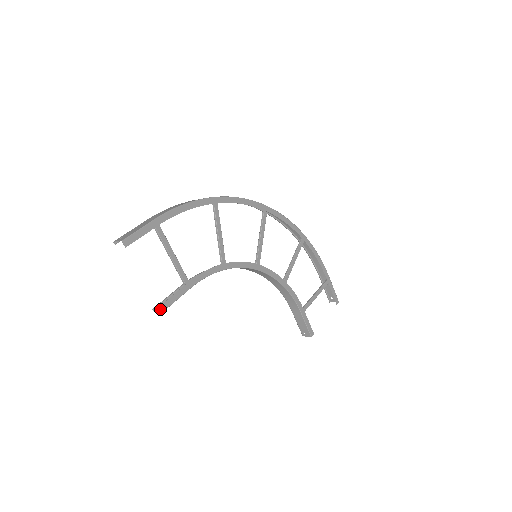
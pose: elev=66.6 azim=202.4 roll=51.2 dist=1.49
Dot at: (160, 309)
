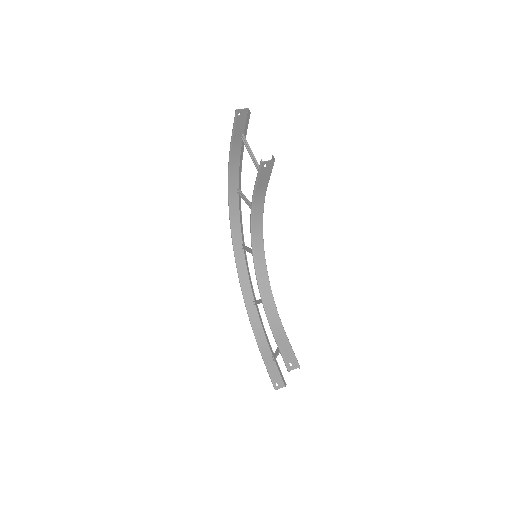
Dot at: (267, 163)
